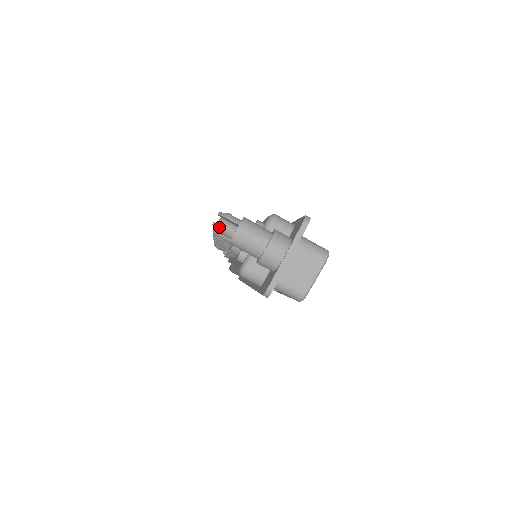
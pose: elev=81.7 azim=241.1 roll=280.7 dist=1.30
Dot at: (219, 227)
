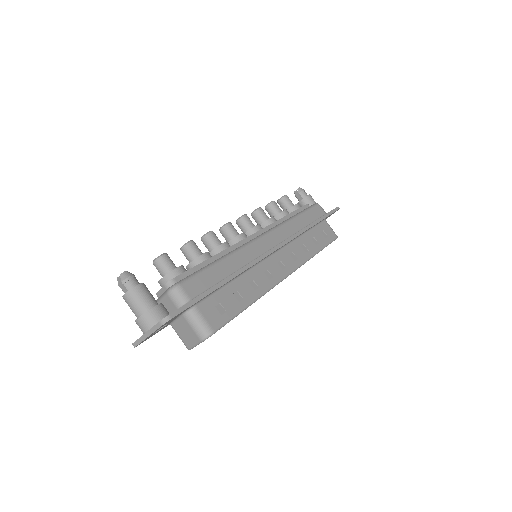
Dot at: (118, 284)
